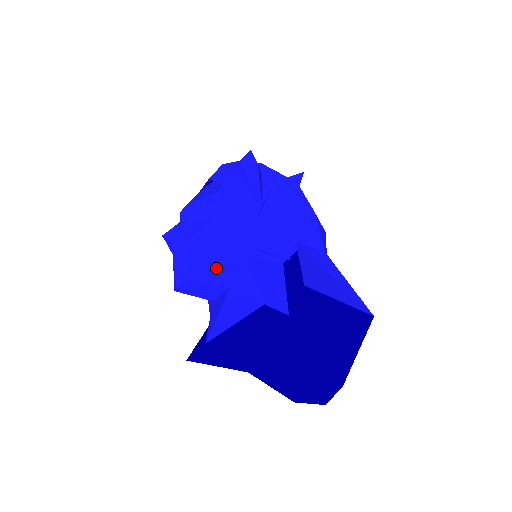
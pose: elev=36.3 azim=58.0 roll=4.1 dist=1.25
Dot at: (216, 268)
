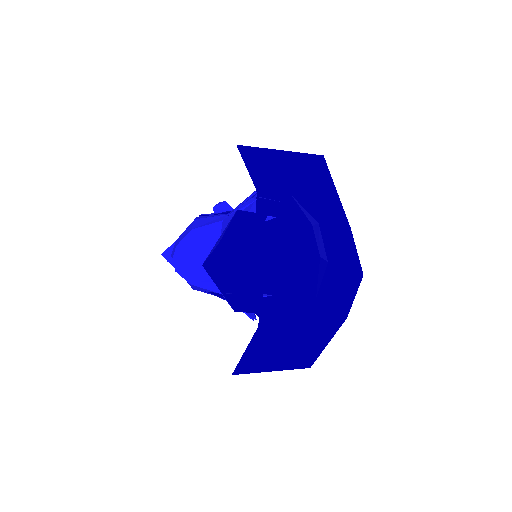
Dot at: (200, 232)
